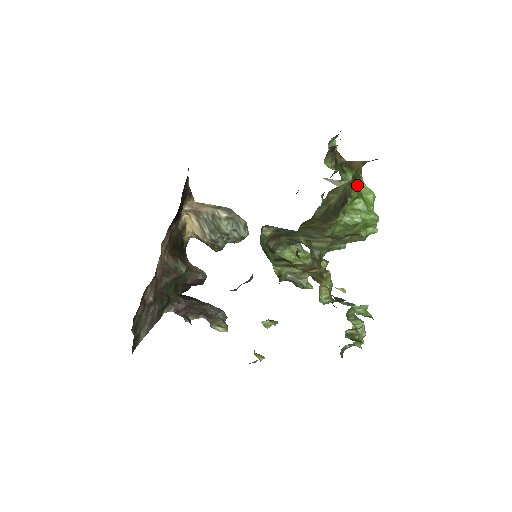
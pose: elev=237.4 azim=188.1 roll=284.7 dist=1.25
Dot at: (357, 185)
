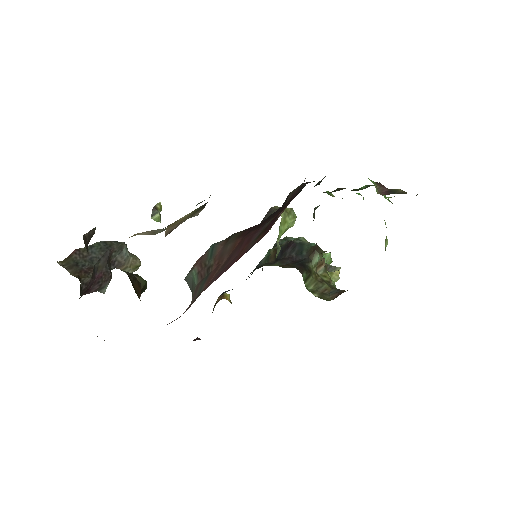
Dot at: occluded
